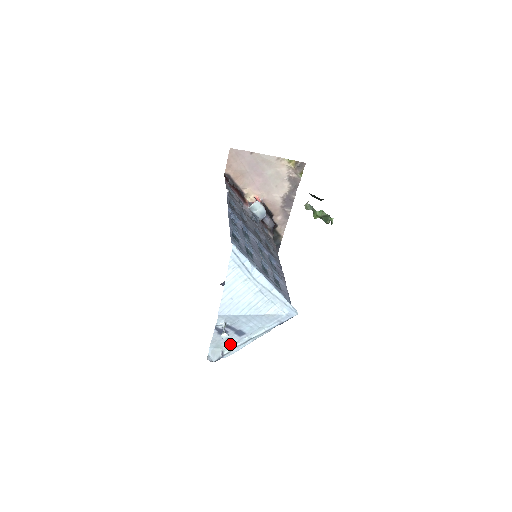
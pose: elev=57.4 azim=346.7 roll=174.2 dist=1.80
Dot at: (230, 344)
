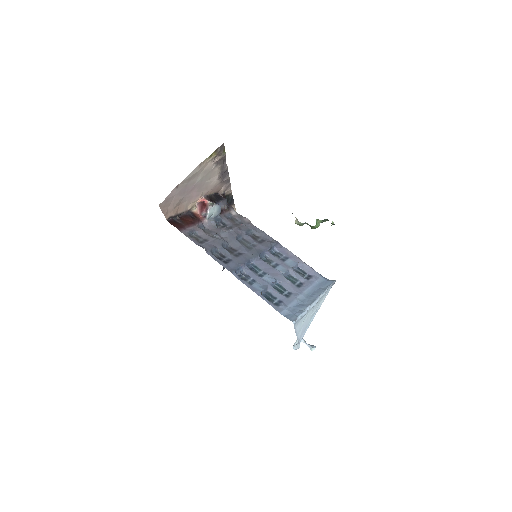
Dot at: occluded
